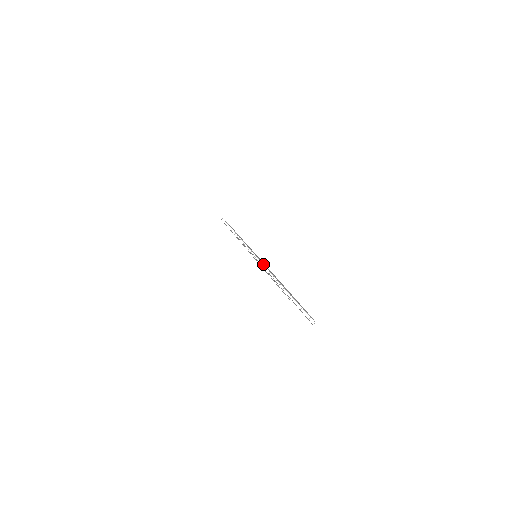
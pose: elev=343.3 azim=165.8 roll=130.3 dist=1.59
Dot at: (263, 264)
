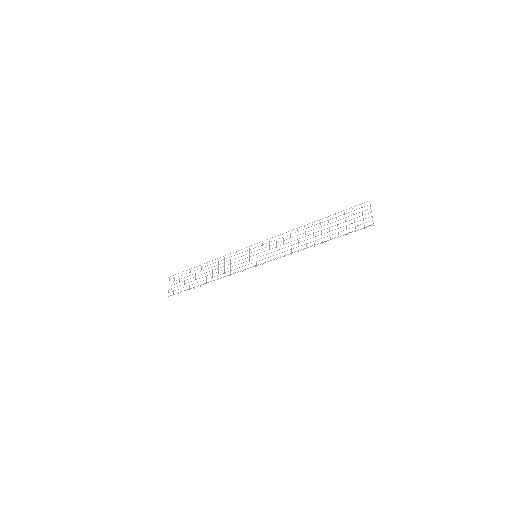
Dot at: occluded
